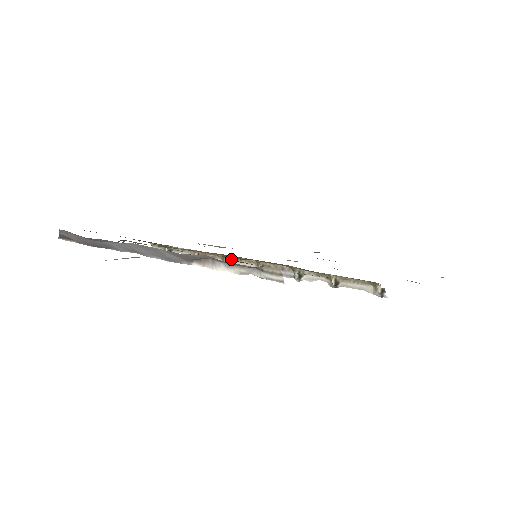
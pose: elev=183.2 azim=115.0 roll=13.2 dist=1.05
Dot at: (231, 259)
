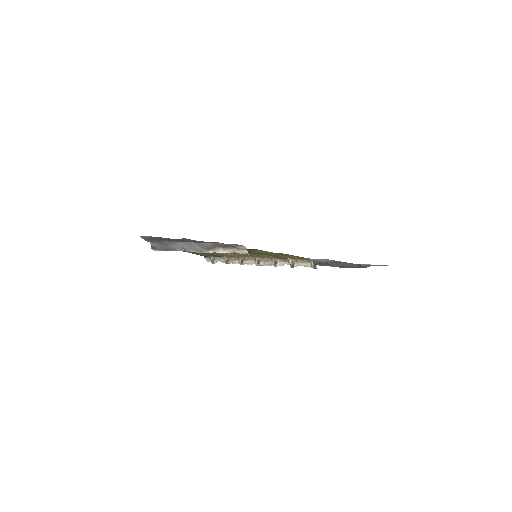
Dot at: (243, 259)
